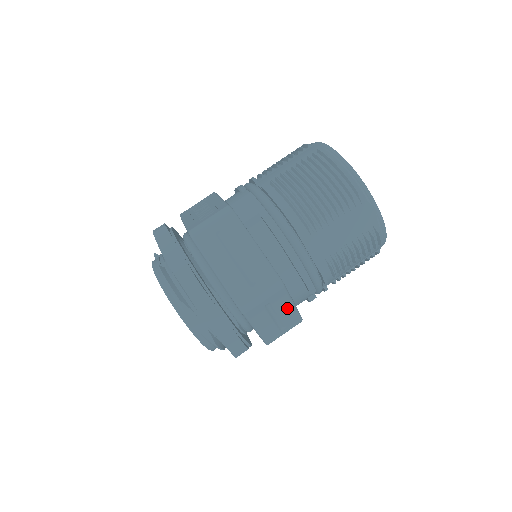
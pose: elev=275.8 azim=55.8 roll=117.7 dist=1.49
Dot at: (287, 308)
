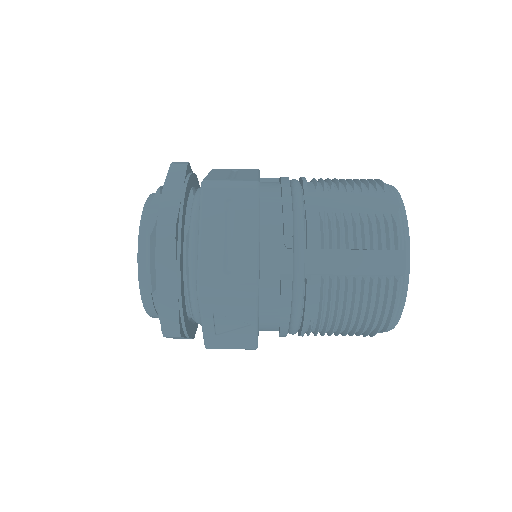
Dot at: (248, 233)
